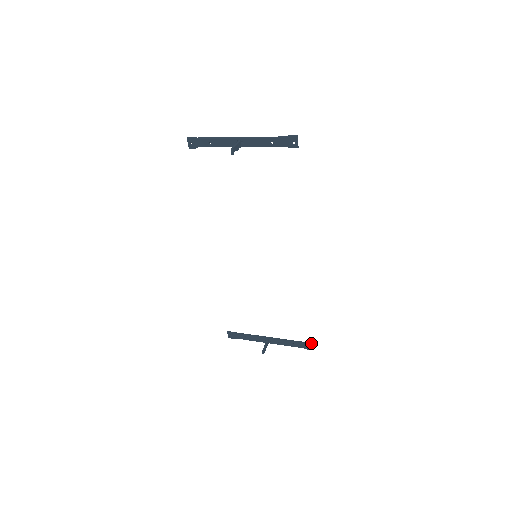
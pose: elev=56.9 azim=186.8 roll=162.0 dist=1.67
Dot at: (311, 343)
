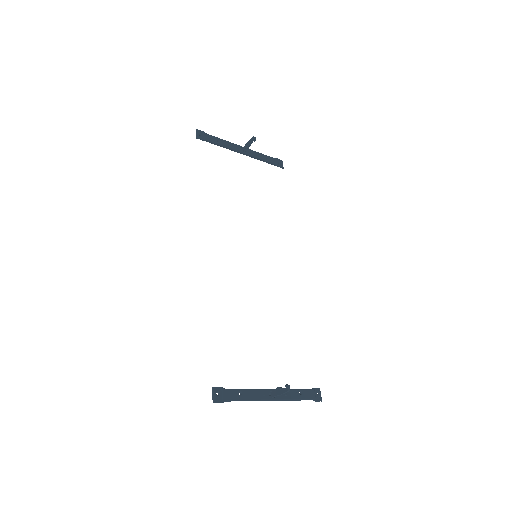
Dot at: (319, 388)
